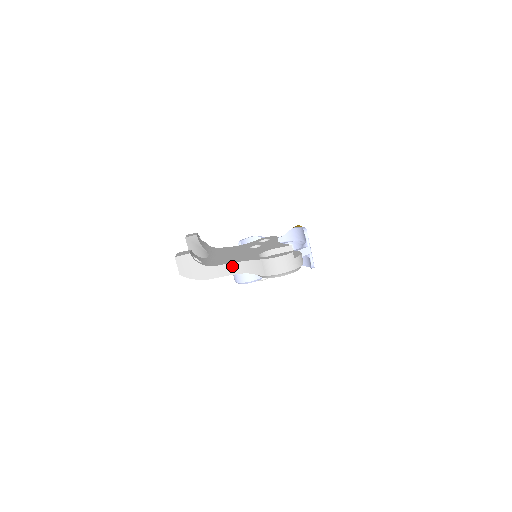
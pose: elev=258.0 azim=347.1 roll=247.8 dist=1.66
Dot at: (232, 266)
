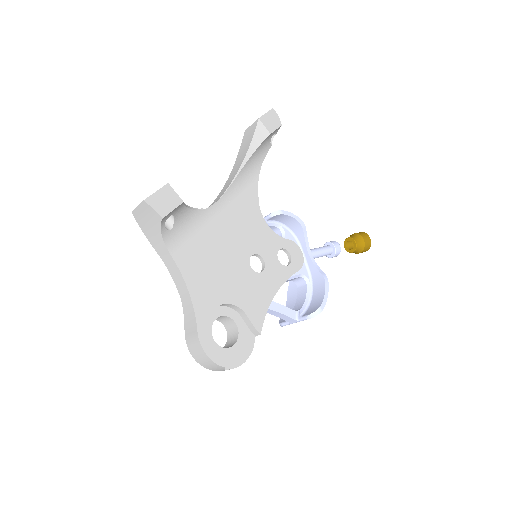
Dot at: (181, 280)
